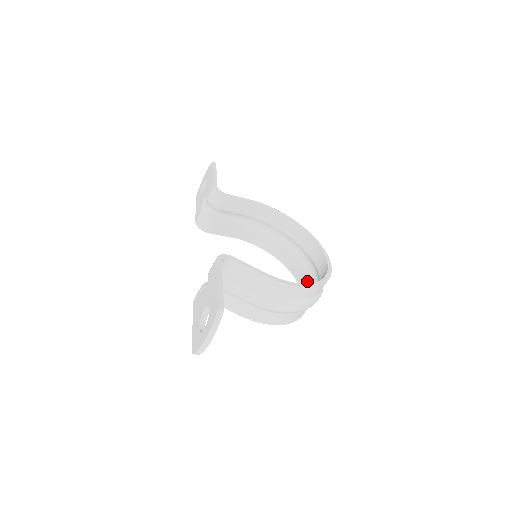
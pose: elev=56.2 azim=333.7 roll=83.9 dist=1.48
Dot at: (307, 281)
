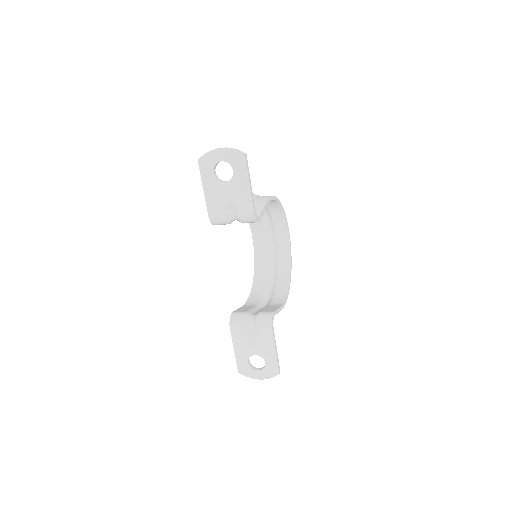
Dot at: (262, 236)
